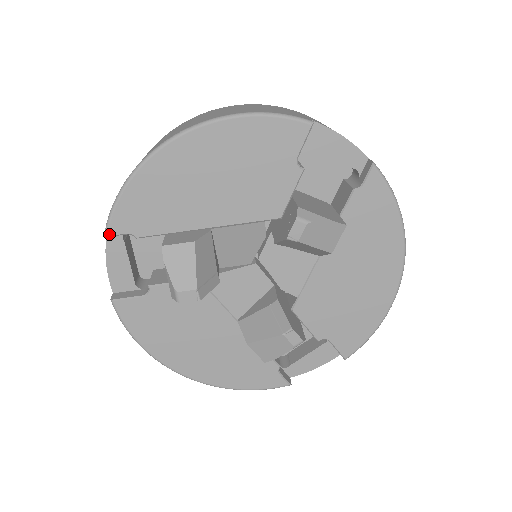
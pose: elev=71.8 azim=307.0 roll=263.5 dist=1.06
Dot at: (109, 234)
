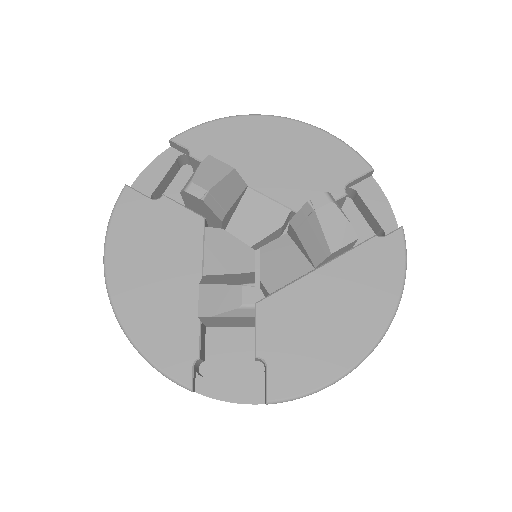
Dot at: (175, 140)
